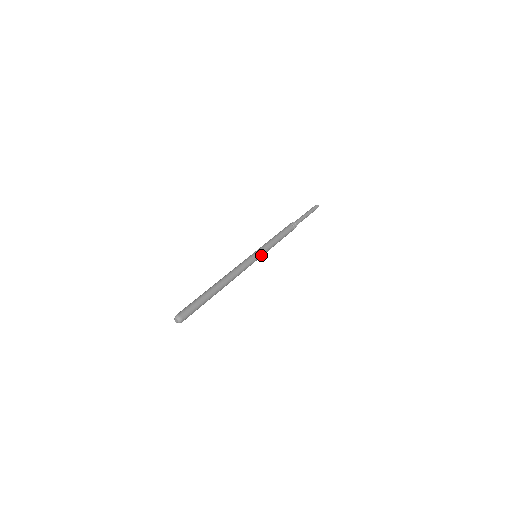
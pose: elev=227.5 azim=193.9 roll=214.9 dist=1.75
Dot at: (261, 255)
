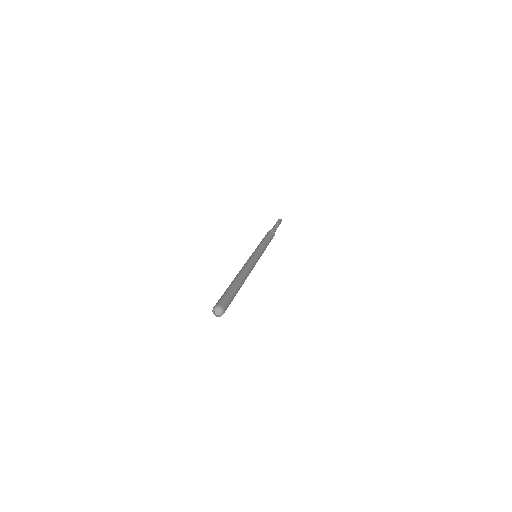
Dot at: occluded
